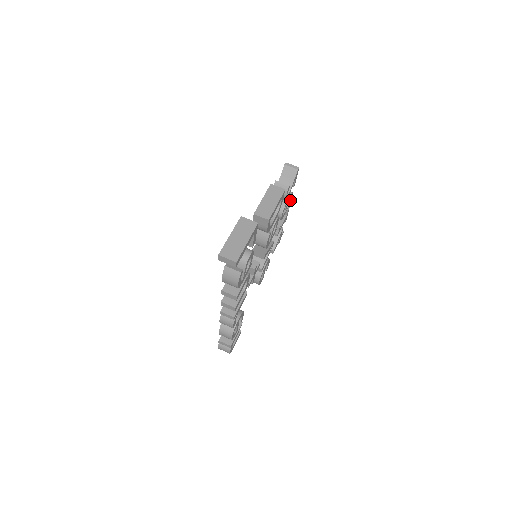
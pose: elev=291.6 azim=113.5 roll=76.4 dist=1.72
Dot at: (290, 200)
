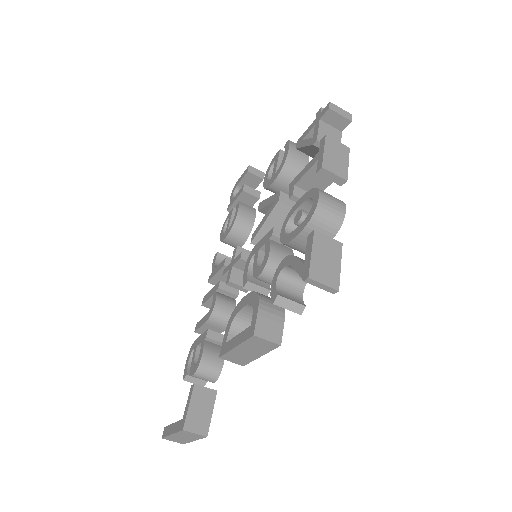
Dot at: occluded
